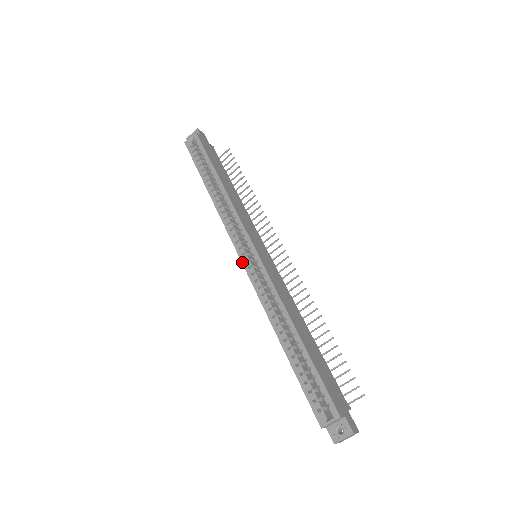
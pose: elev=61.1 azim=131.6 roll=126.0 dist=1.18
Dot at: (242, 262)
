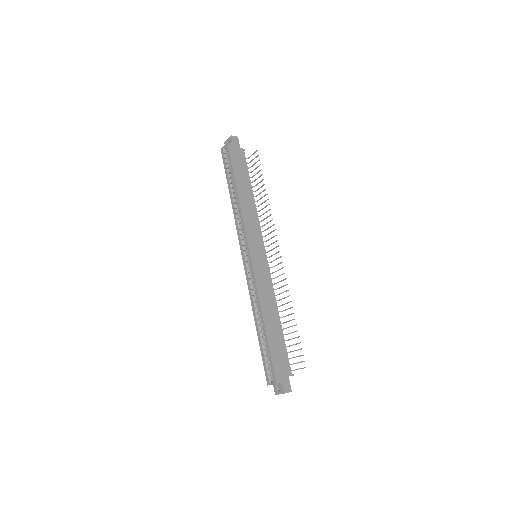
Dot at: (243, 262)
